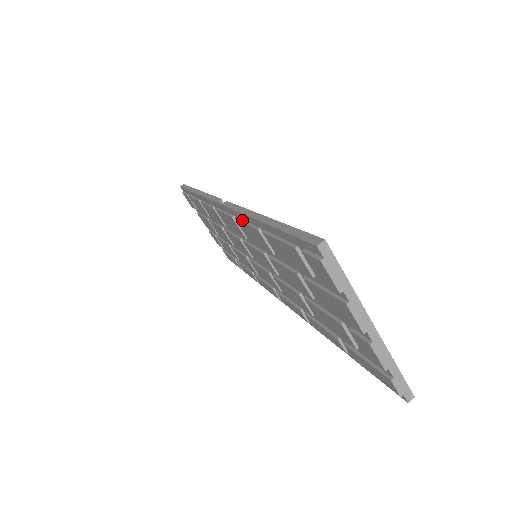
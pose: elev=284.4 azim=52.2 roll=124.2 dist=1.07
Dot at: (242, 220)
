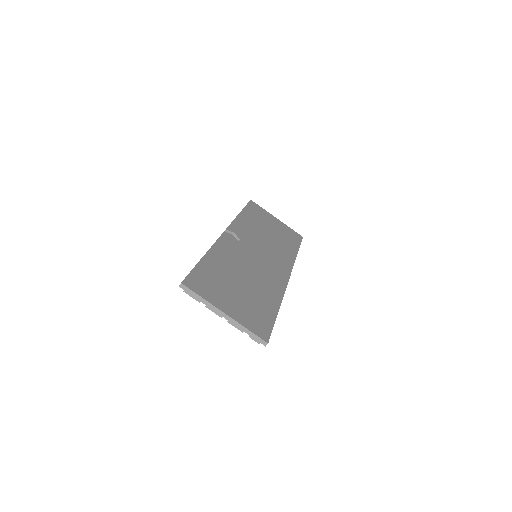
Dot at: occluded
